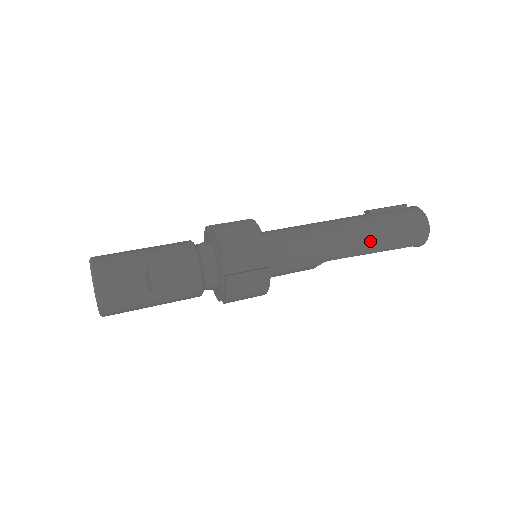
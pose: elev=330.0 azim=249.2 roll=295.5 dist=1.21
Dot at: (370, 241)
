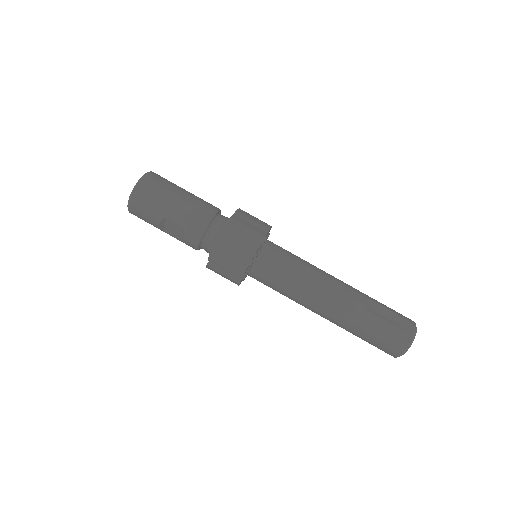
Dot at: (338, 324)
